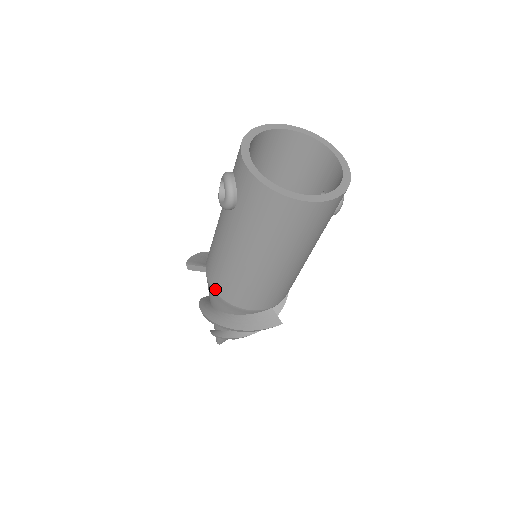
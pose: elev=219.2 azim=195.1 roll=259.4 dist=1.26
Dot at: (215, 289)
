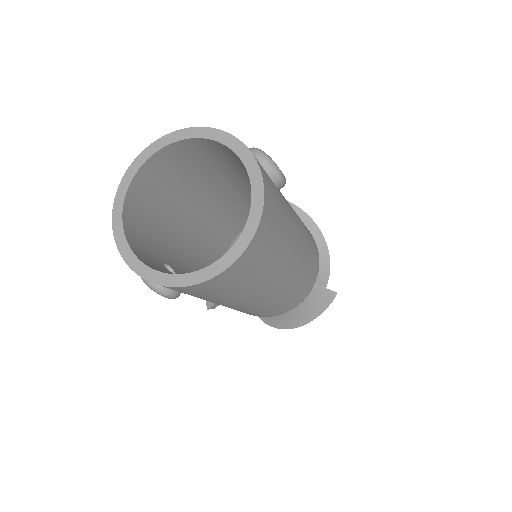
Dot at: occluded
